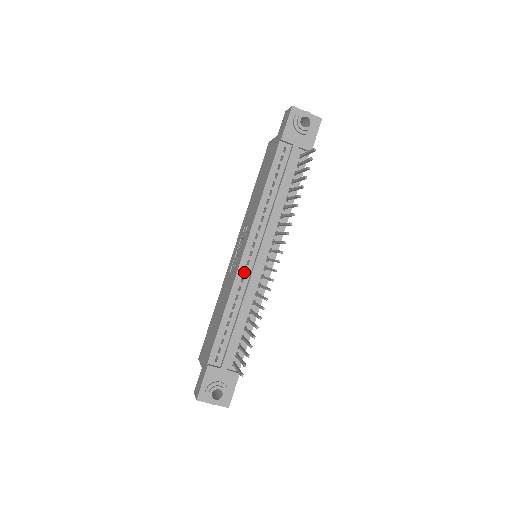
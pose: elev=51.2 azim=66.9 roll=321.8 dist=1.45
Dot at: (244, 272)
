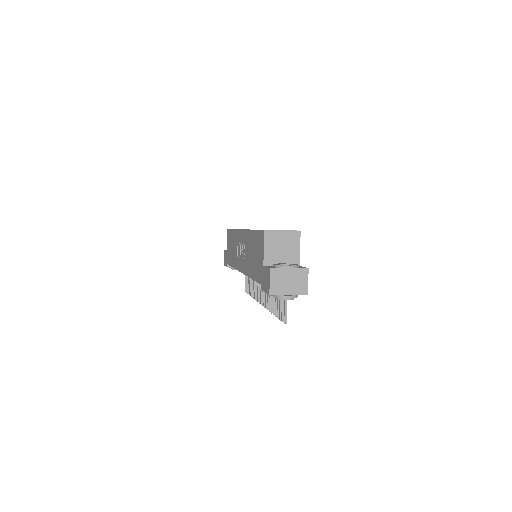
Dot at: occluded
